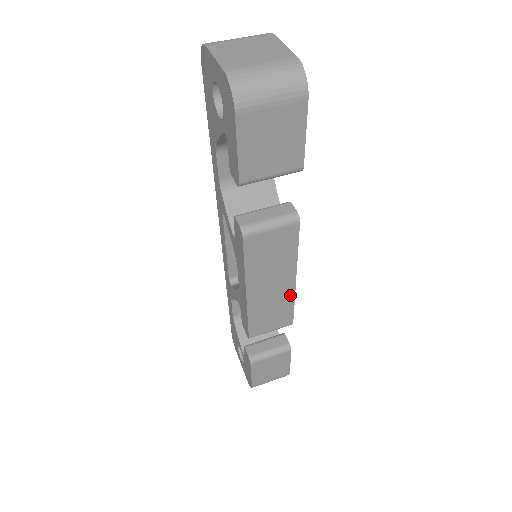
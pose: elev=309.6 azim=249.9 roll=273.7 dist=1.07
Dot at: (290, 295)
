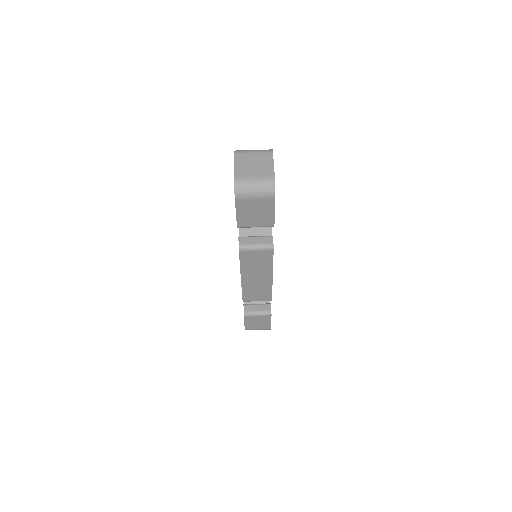
Dot at: (269, 285)
